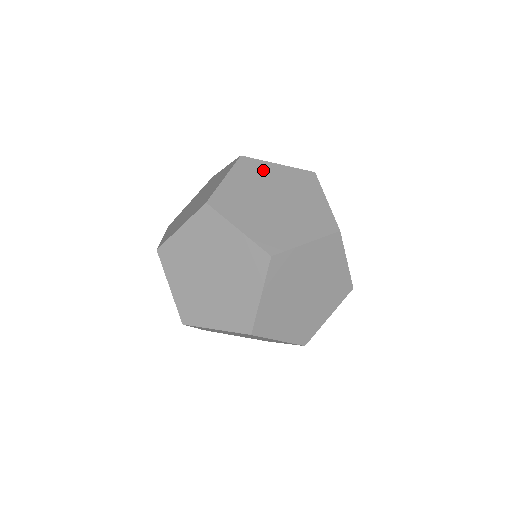
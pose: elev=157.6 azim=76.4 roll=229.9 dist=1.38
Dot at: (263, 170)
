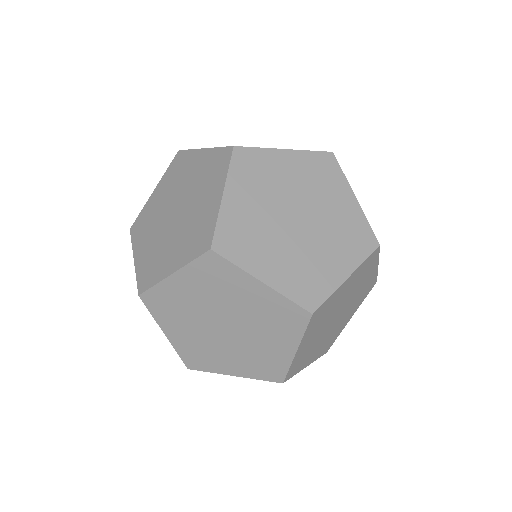
Dot at: (269, 166)
